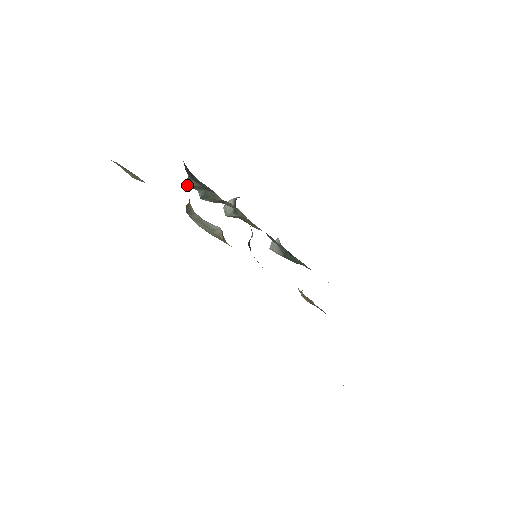
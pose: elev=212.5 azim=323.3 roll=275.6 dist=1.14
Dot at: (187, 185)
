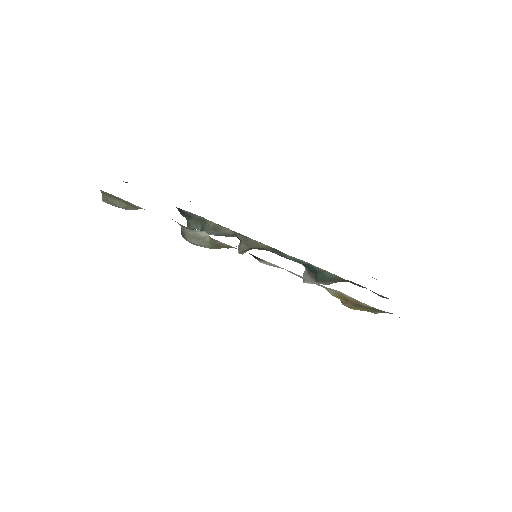
Dot at: occluded
